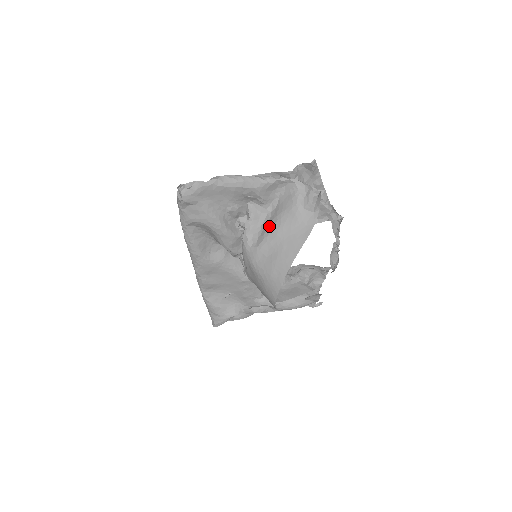
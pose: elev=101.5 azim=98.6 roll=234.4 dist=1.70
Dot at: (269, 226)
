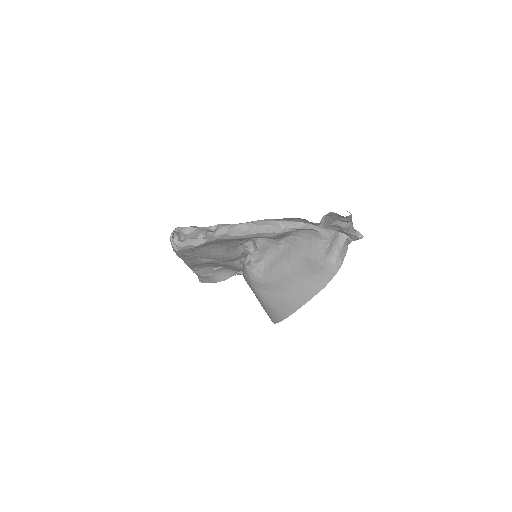
Dot at: (279, 263)
